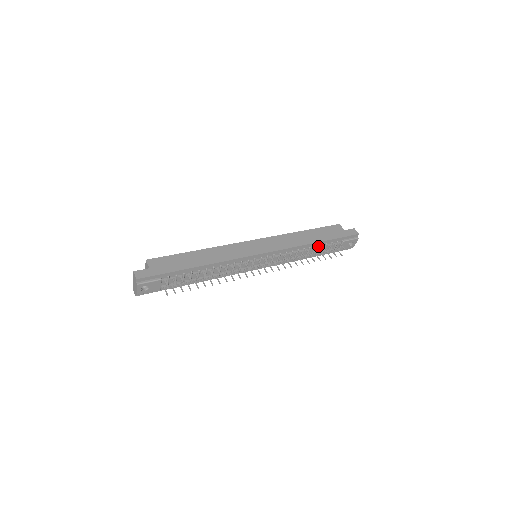
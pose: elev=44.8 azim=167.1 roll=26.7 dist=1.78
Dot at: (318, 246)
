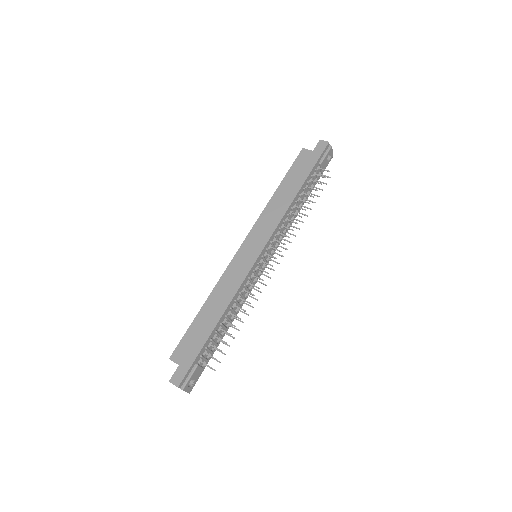
Dot at: (302, 192)
